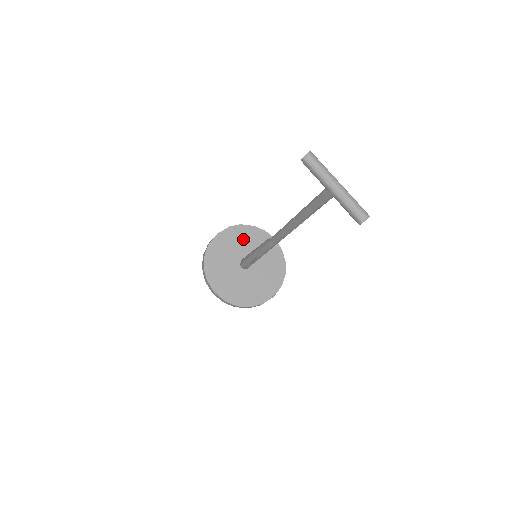
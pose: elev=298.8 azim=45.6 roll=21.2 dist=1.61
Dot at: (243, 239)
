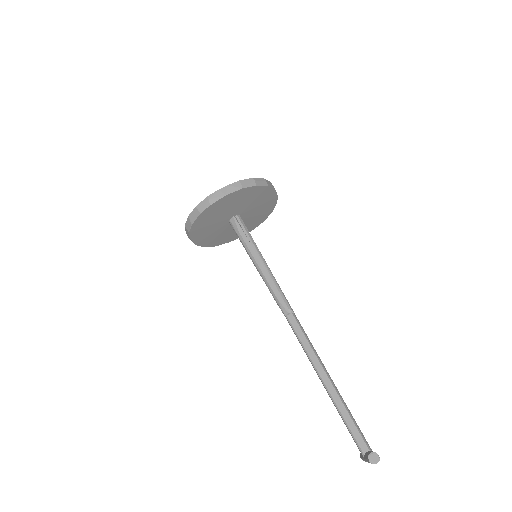
Dot at: (248, 199)
